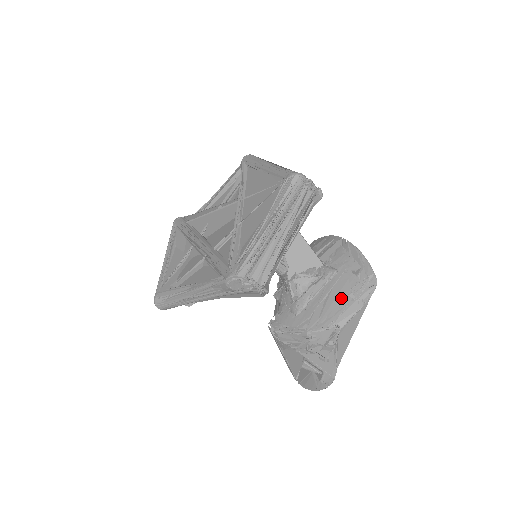
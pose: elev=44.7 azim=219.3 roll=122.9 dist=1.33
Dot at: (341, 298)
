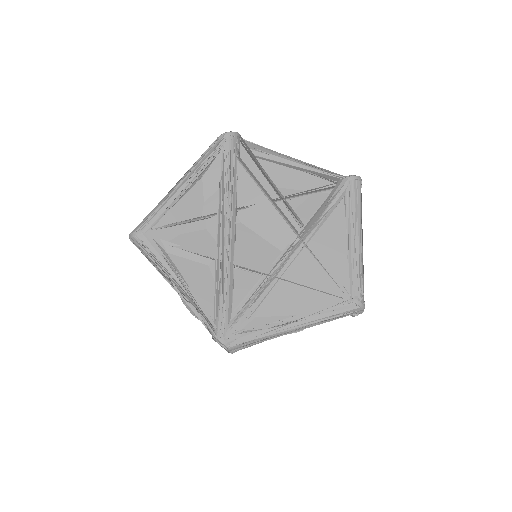
Dot at: occluded
